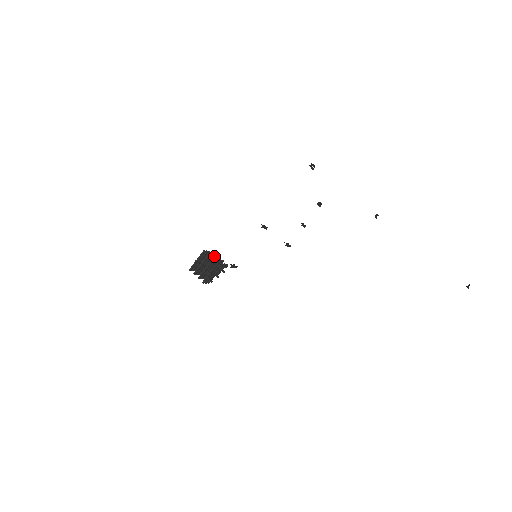
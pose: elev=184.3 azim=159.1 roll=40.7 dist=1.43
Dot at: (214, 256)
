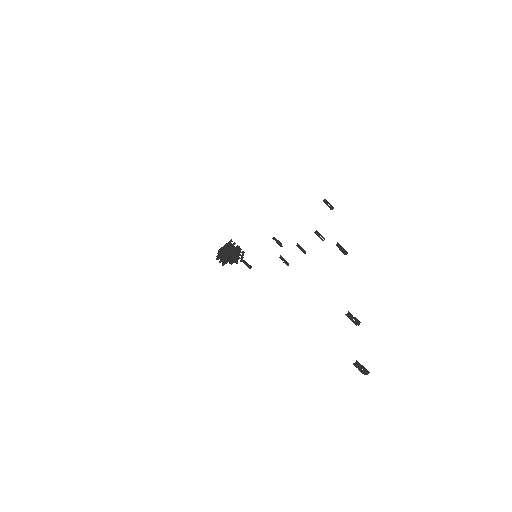
Dot at: (237, 249)
